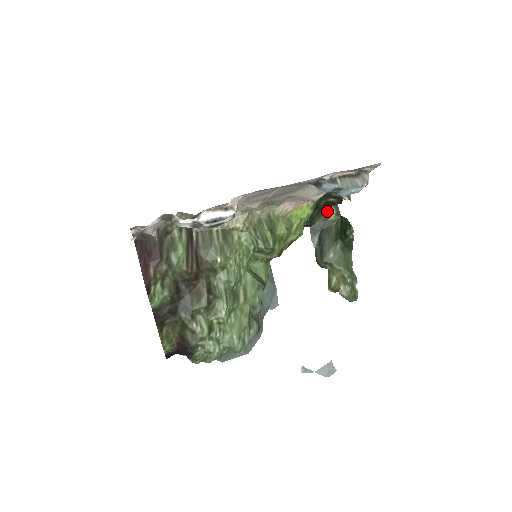
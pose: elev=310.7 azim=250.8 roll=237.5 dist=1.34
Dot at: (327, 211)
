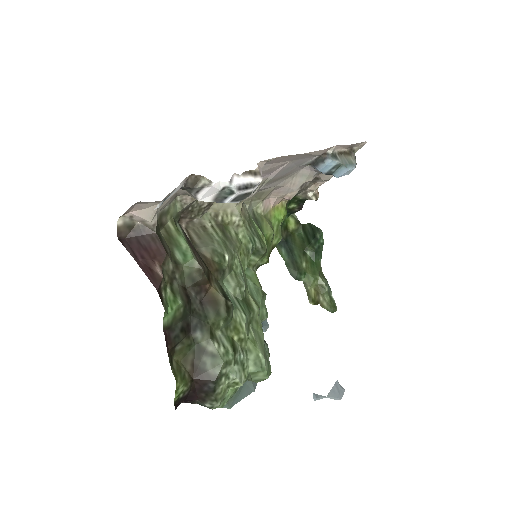
Dot at: (285, 221)
